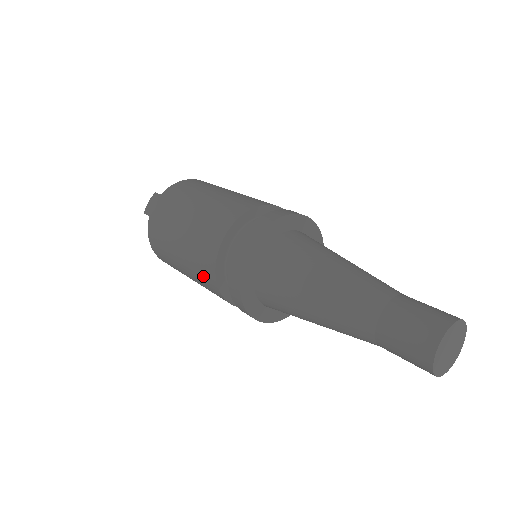
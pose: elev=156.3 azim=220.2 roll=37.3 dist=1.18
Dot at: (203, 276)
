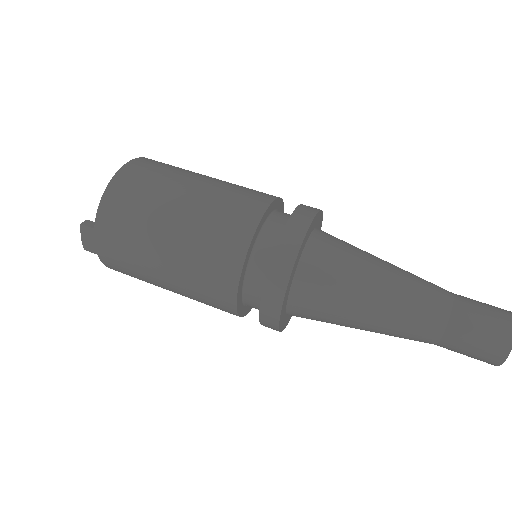
Dot at: occluded
